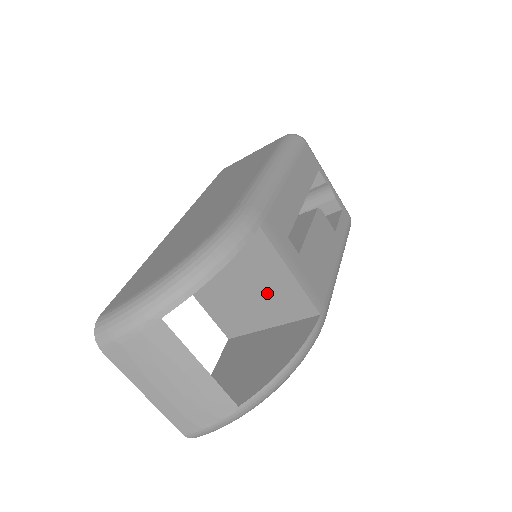
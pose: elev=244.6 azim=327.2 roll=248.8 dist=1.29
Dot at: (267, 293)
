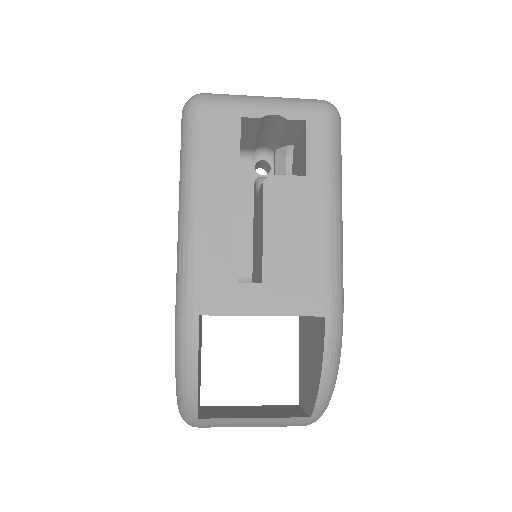
Dot at: occluded
